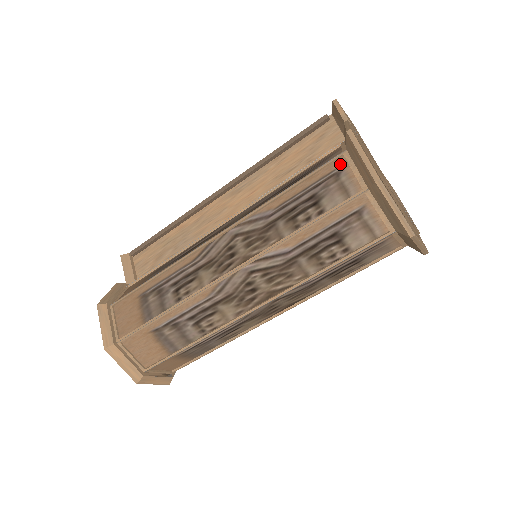
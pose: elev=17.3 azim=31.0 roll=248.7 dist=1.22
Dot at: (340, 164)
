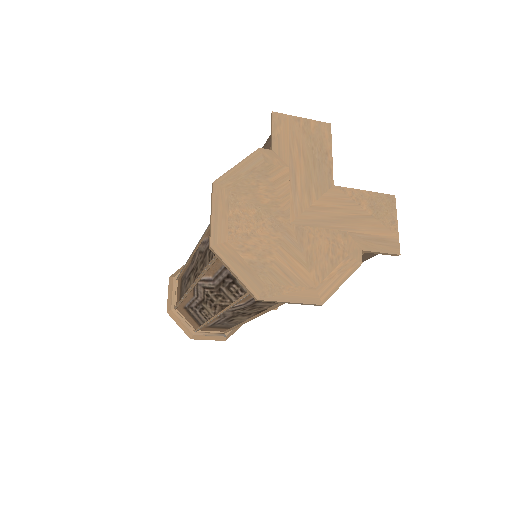
Dot at: occluded
